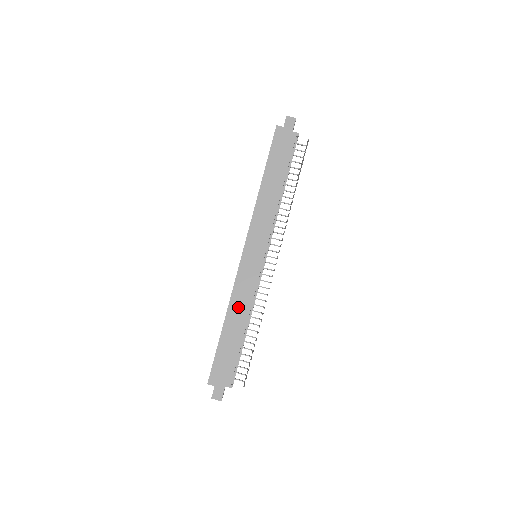
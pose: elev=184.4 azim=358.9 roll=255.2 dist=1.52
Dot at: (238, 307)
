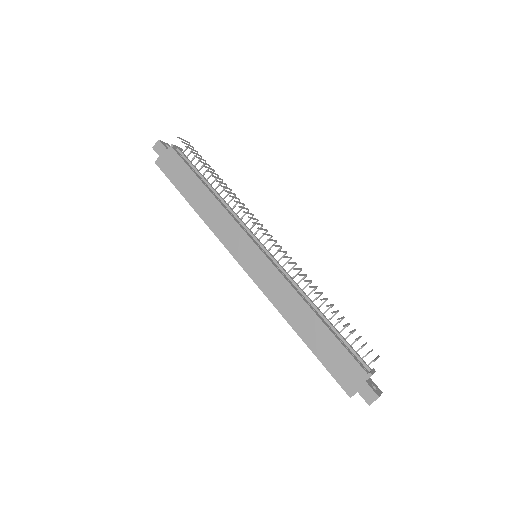
Dot at: (290, 308)
